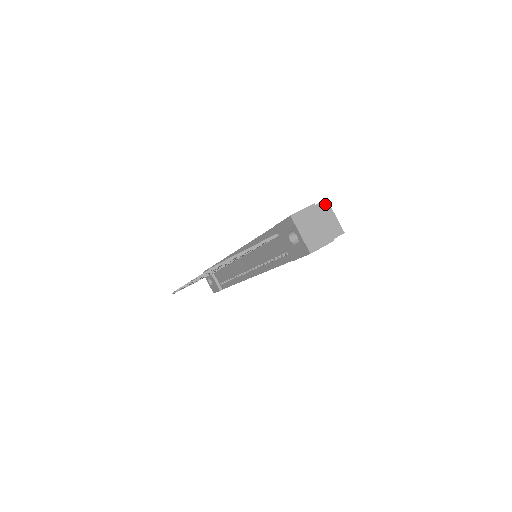
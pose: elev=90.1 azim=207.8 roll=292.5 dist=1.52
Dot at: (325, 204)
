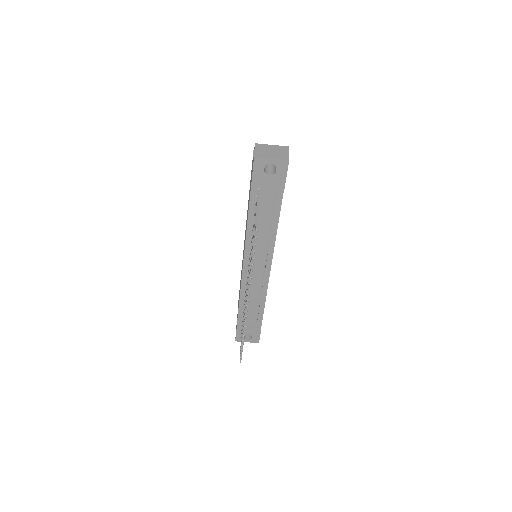
Dot at: occluded
